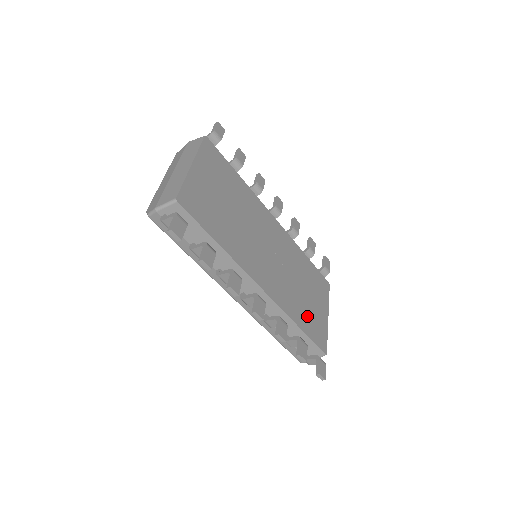
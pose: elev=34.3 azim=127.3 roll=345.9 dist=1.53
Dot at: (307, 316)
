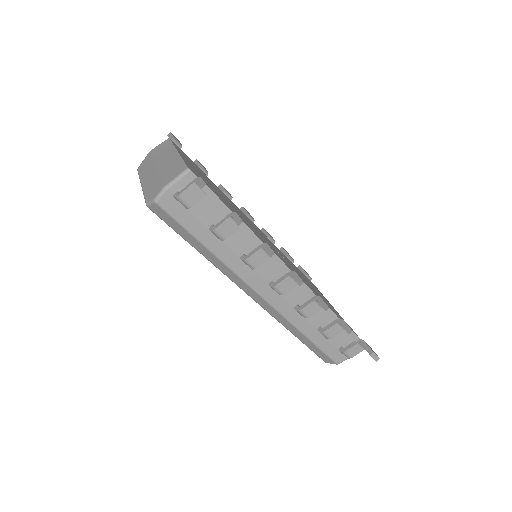
Dot at: occluded
